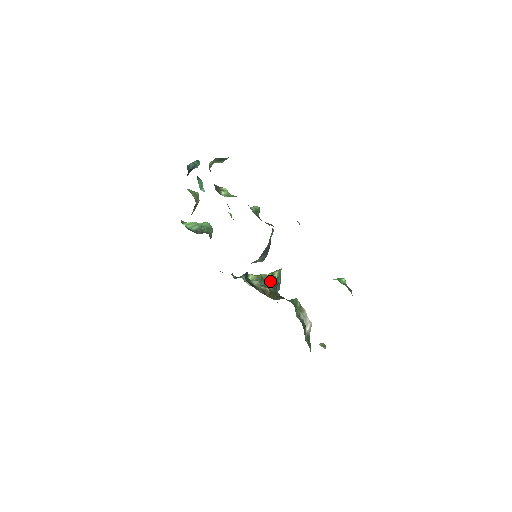
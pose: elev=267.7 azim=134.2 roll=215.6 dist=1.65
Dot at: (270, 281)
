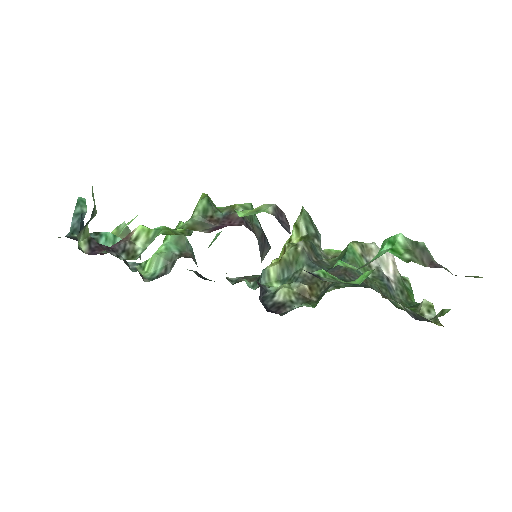
Dot at: (299, 259)
